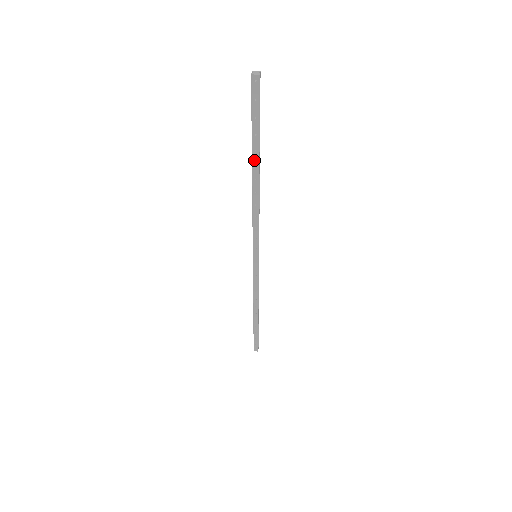
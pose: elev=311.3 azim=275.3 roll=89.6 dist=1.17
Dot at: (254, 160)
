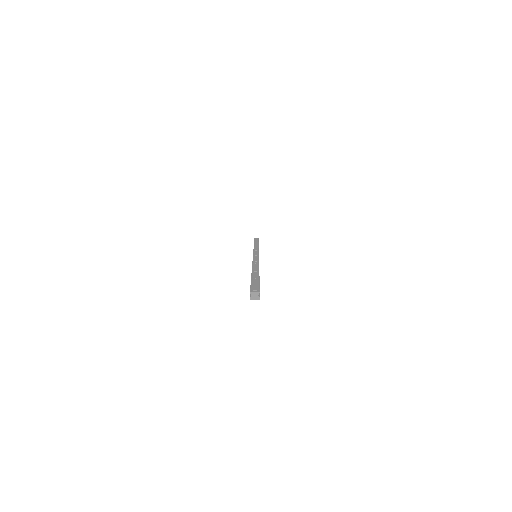
Dot at: occluded
